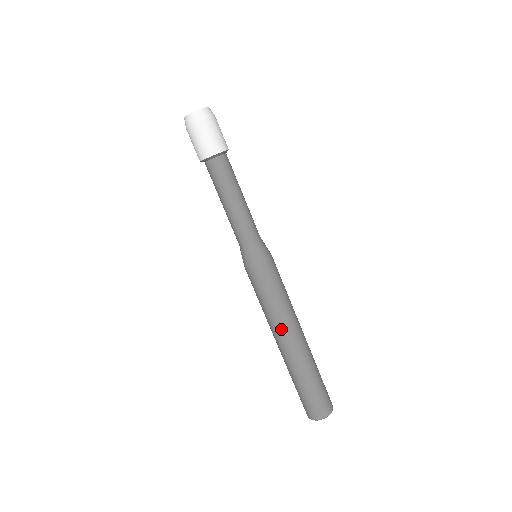
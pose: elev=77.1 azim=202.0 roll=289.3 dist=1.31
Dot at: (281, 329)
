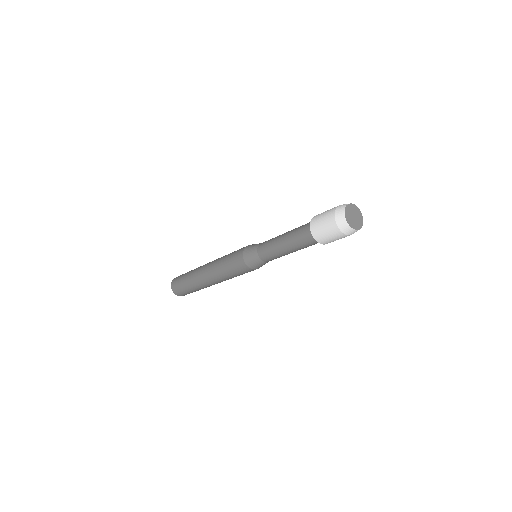
Dot at: (213, 276)
